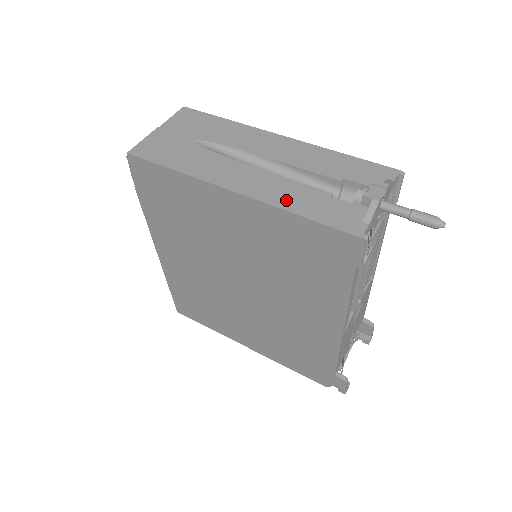
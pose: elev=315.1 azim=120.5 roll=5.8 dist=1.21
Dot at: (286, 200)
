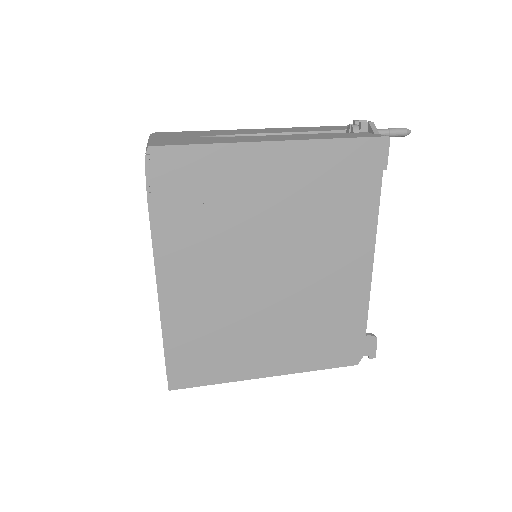
Dot at: (317, 137)
